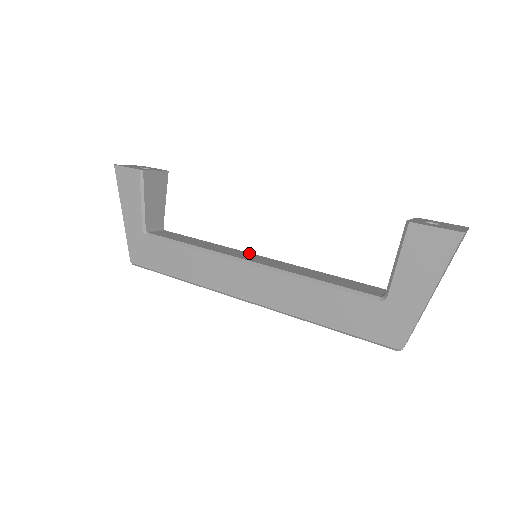
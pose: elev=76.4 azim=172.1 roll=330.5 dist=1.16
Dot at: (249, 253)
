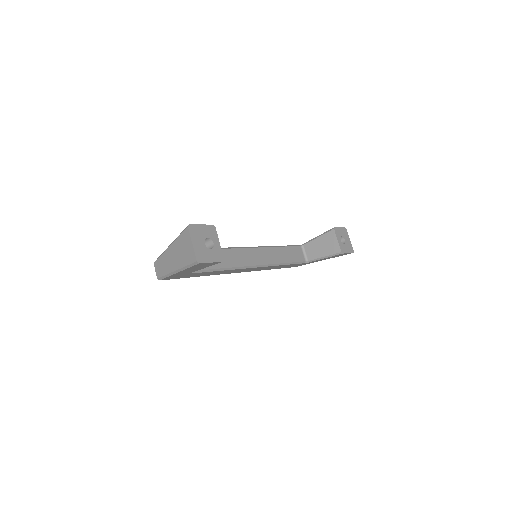
Dot at: (247, 249)
